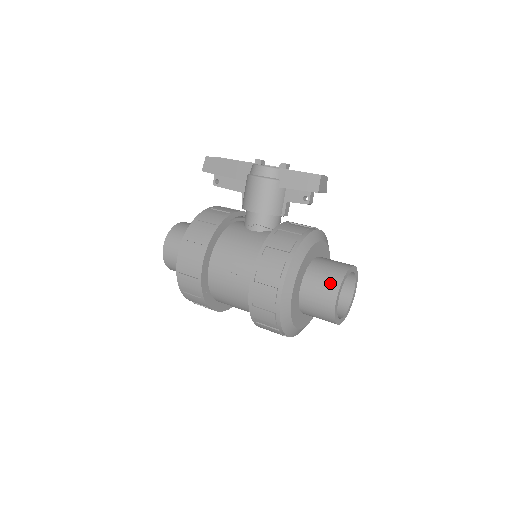
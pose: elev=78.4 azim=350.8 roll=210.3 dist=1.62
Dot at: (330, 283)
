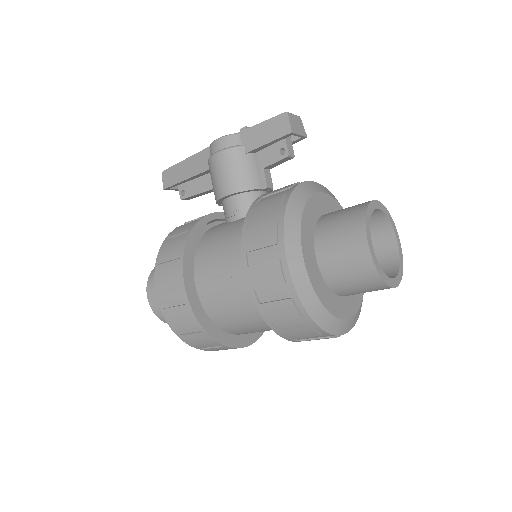
Dot at: (351, 227)
